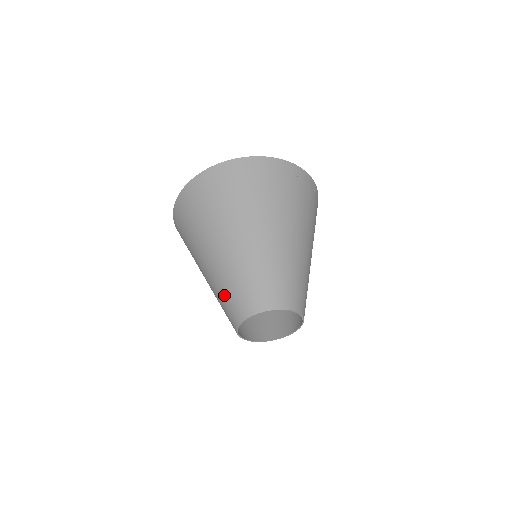
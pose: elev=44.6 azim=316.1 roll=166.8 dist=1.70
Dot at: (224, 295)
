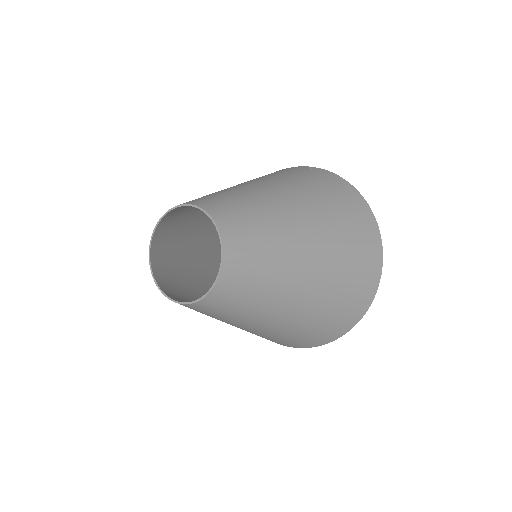
Dot at: (170, 265)
